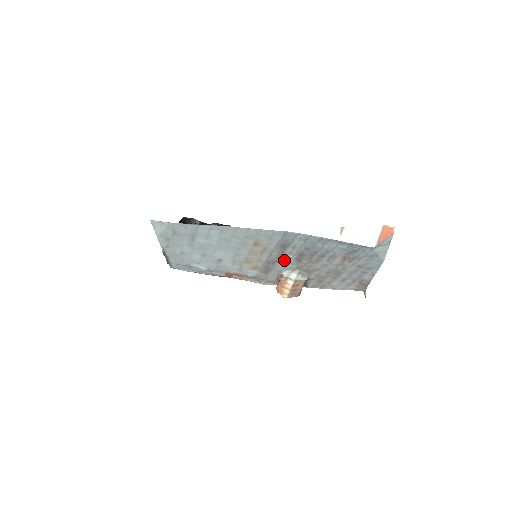
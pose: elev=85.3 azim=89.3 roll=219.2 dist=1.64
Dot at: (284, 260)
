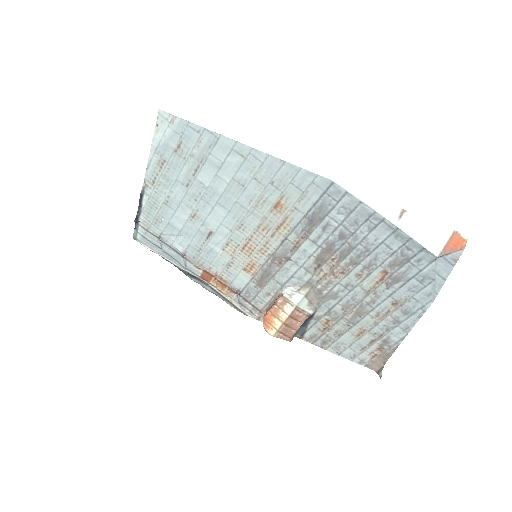
Dot at: (298, 258)
